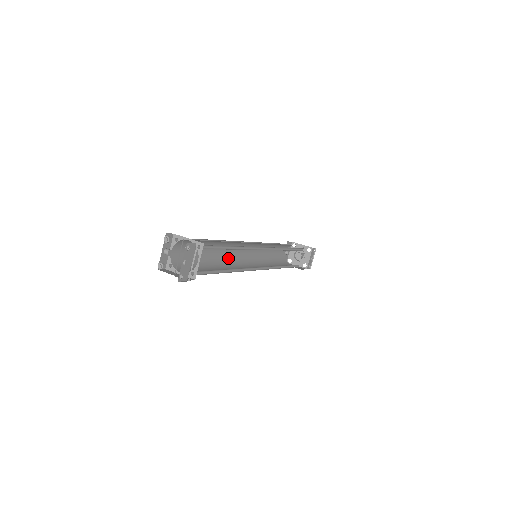
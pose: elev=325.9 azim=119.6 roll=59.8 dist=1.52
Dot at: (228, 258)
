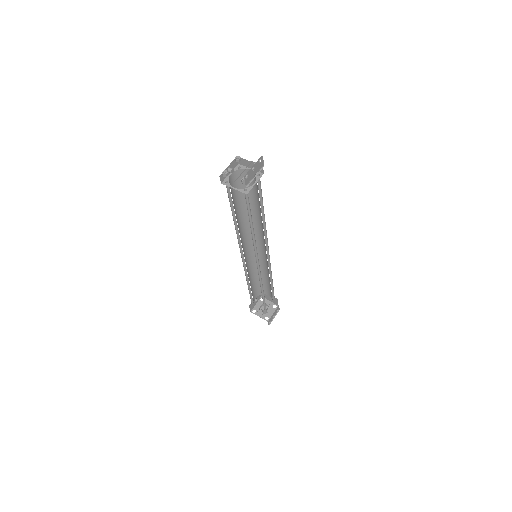
Dot at: (241, 237)
